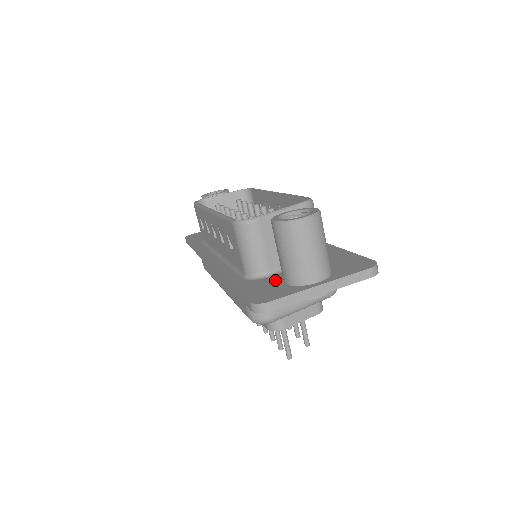
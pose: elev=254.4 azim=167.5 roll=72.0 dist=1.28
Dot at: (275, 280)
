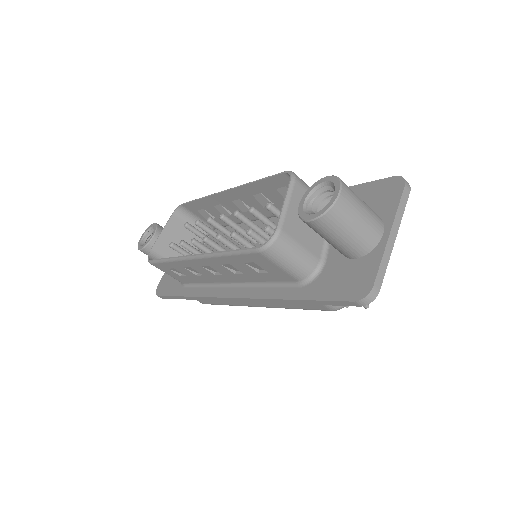
Dot at: (337, 264)
